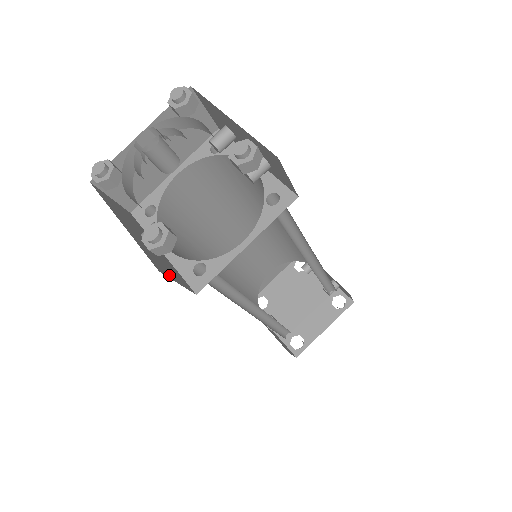
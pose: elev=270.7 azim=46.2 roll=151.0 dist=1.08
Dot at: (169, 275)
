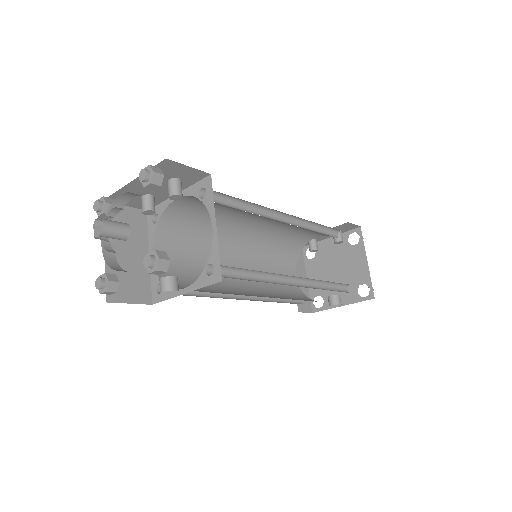
Dot at: occluded
